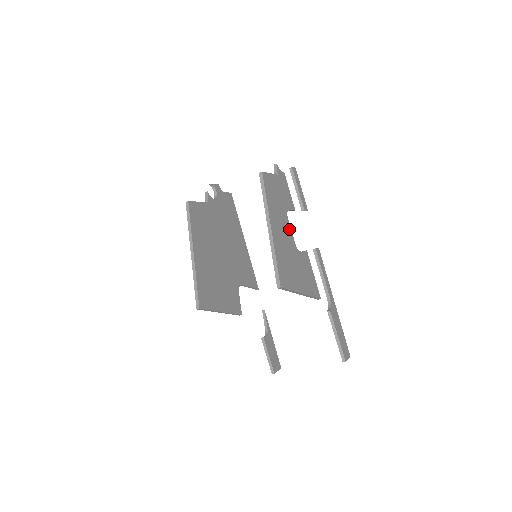
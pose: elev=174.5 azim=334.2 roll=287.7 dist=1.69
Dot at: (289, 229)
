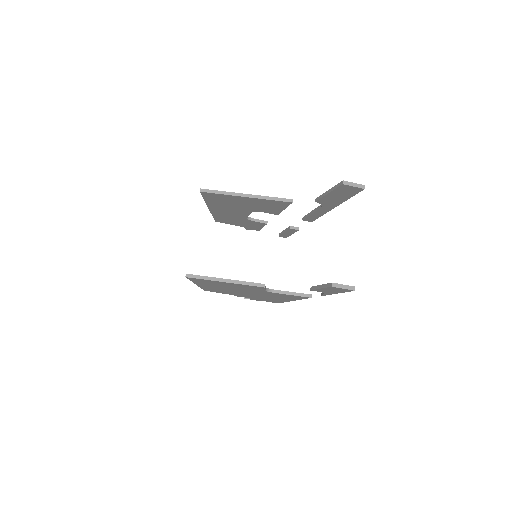
Dot at: occluded
